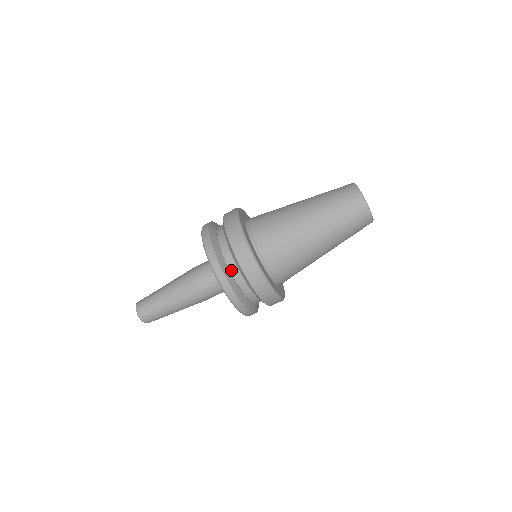
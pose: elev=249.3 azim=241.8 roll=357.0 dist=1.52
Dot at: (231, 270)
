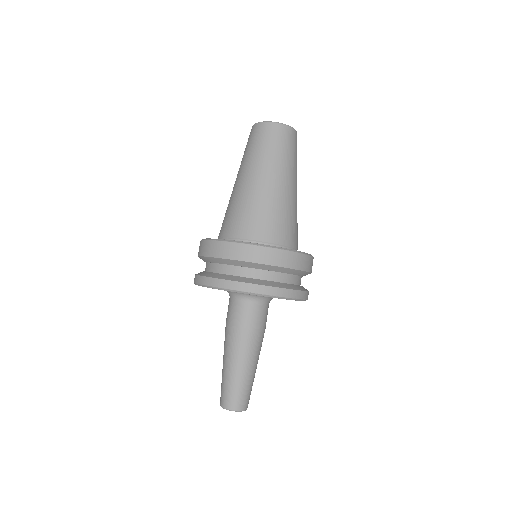
Dot at: (206, 270)
